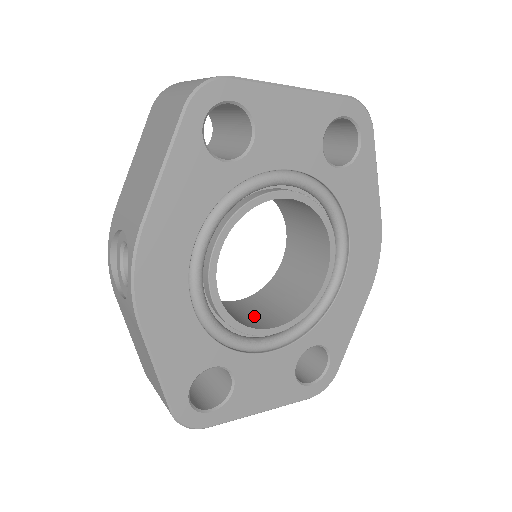
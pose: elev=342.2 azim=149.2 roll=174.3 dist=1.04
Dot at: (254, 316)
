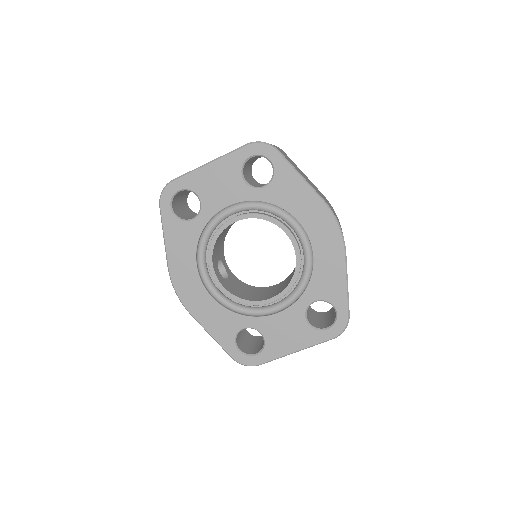
Dot at: (272, 292)
